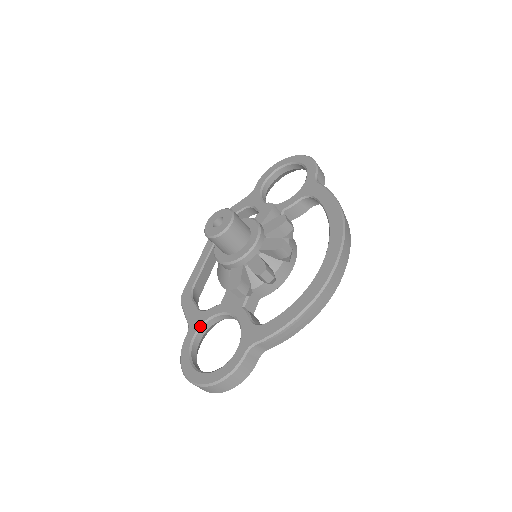
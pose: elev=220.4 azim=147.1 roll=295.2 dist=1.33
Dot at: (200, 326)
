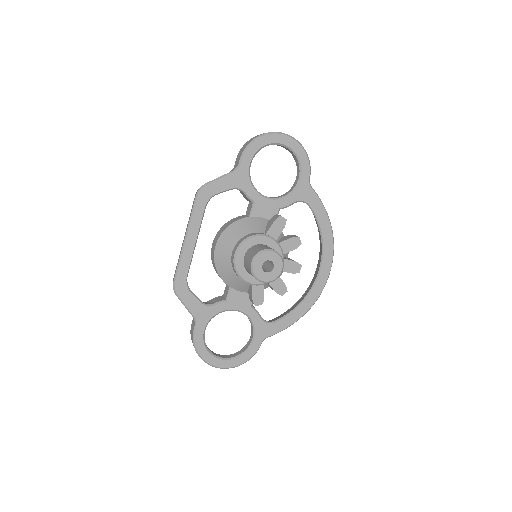
Dot at: (210, 320)
